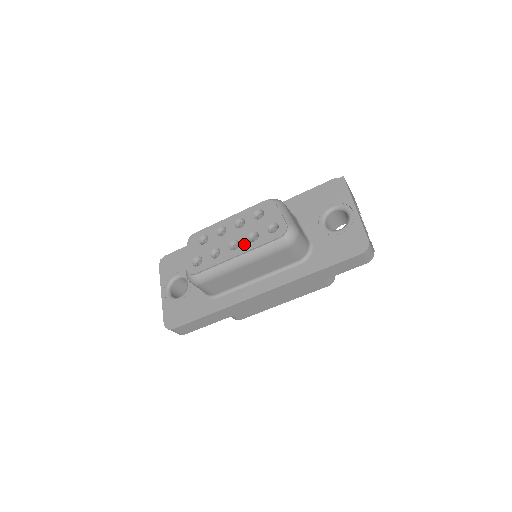
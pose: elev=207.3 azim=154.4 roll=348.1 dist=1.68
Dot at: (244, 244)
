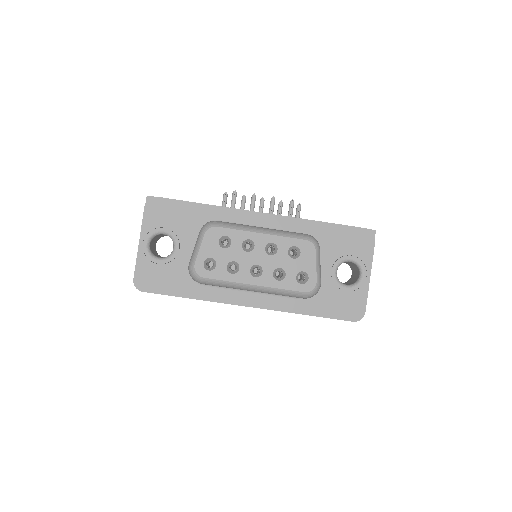
Dot at: (267, 277)
